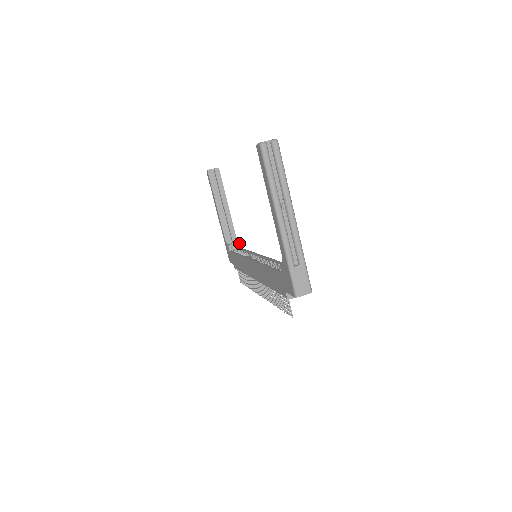
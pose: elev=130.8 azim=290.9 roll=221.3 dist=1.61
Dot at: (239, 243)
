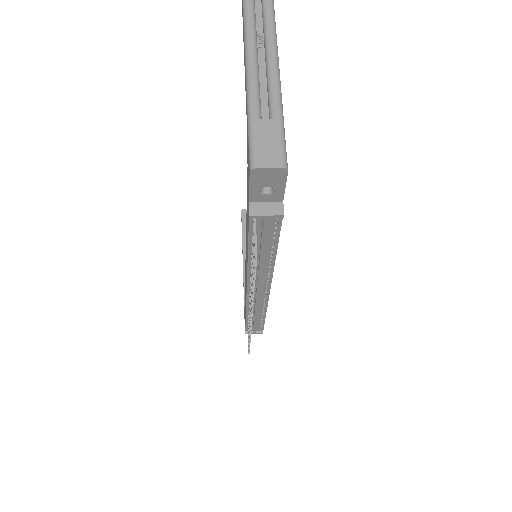
Dot at: occluded
